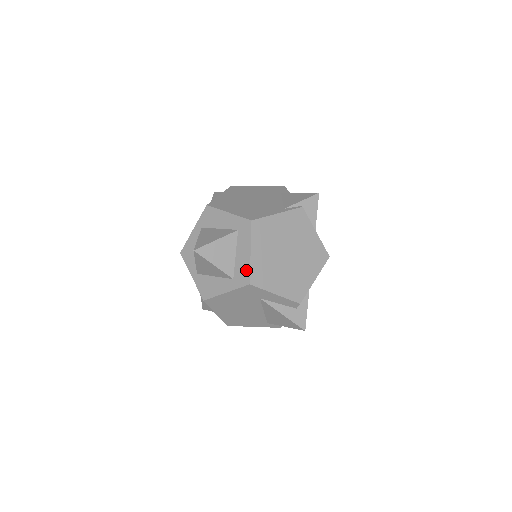
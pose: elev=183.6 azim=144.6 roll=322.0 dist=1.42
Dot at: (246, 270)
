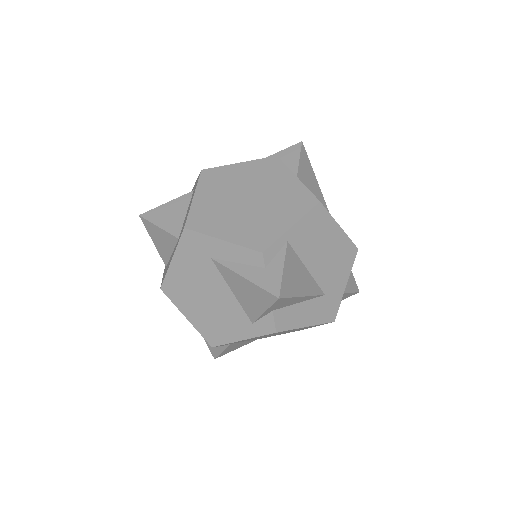
Dot at: (186, 217)
